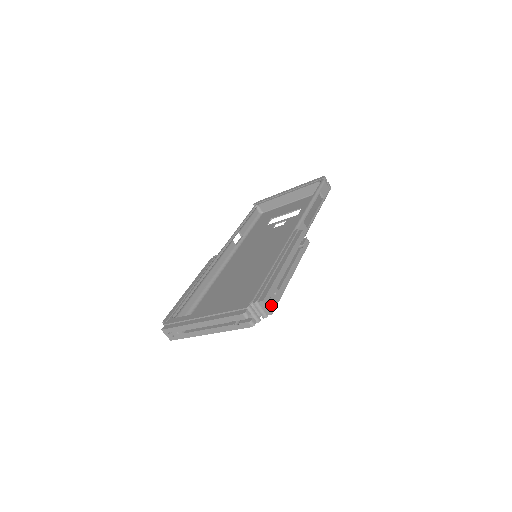
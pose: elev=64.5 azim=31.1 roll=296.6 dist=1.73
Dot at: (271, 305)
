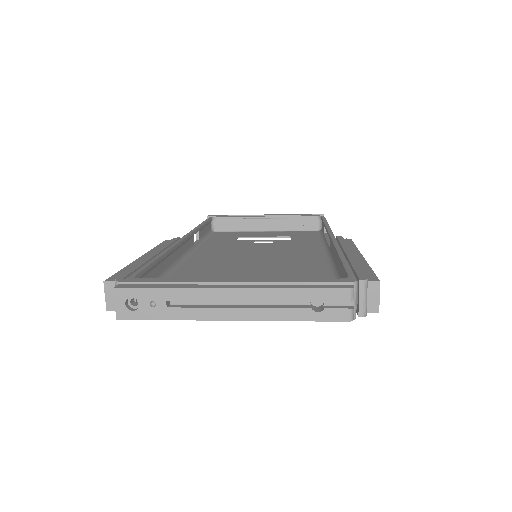
Dot at: (377, 298)
